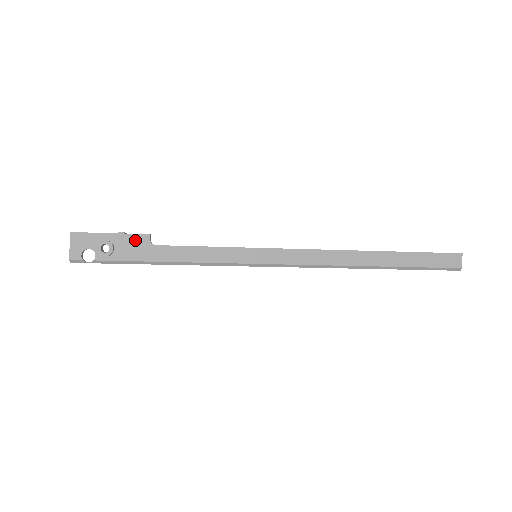
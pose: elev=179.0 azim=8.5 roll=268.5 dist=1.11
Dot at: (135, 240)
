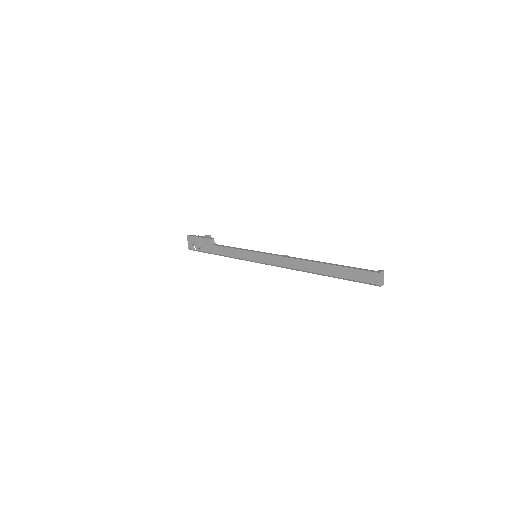
Dot at: (207, 241)
